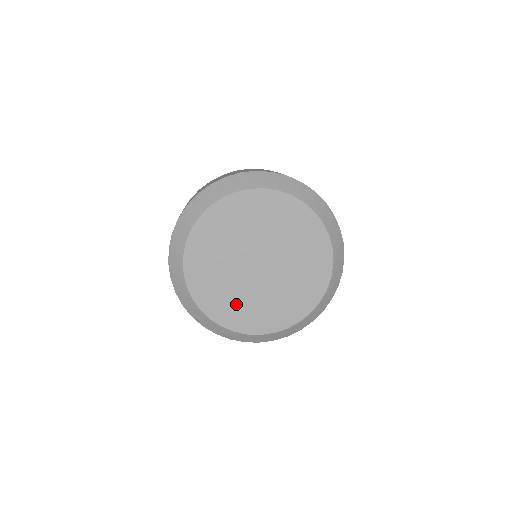
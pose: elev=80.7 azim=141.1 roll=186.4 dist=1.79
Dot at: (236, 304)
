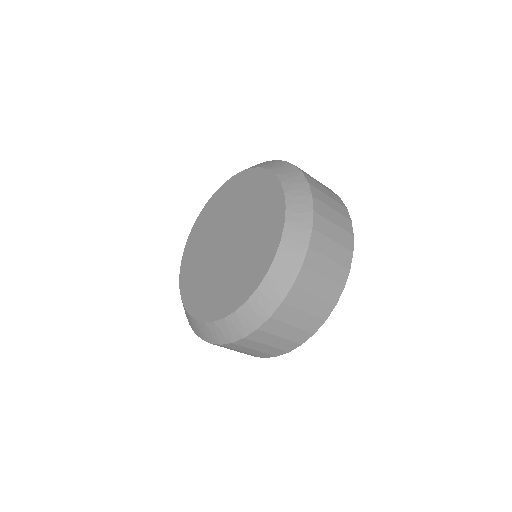
Dot at: (245, 268)
